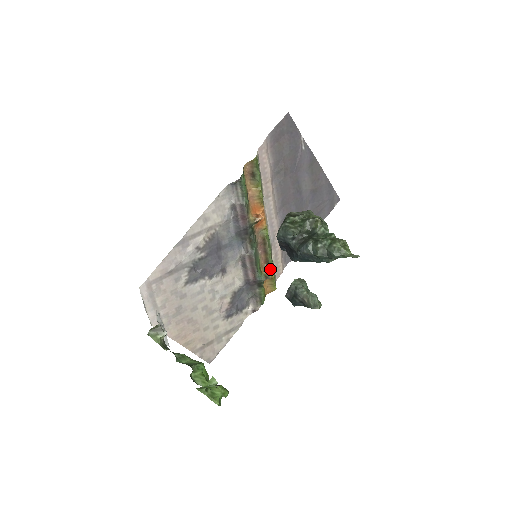
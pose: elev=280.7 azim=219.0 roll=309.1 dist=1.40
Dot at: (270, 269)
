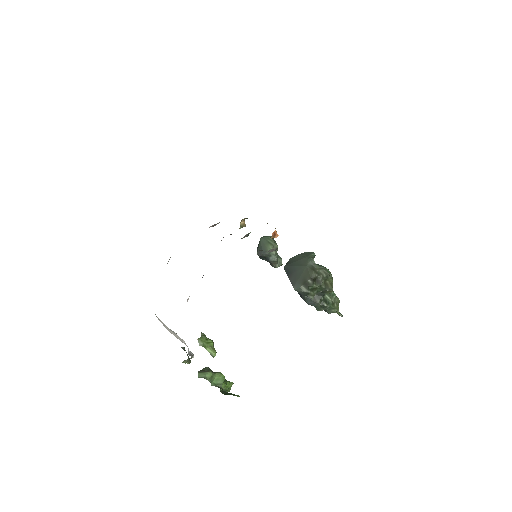
Dot at: occluded
